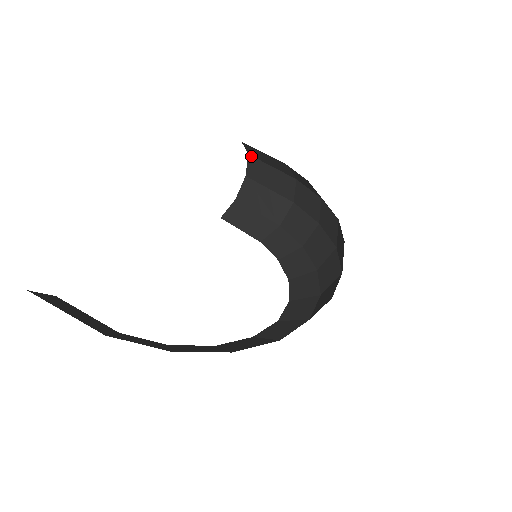
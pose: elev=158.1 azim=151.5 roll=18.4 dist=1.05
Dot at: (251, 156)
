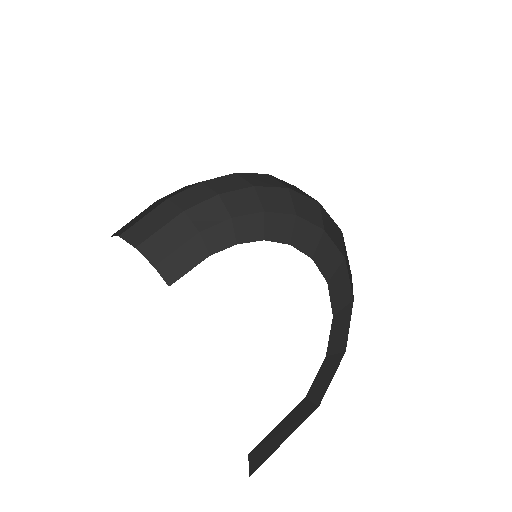
Dot at: (122, 234)
